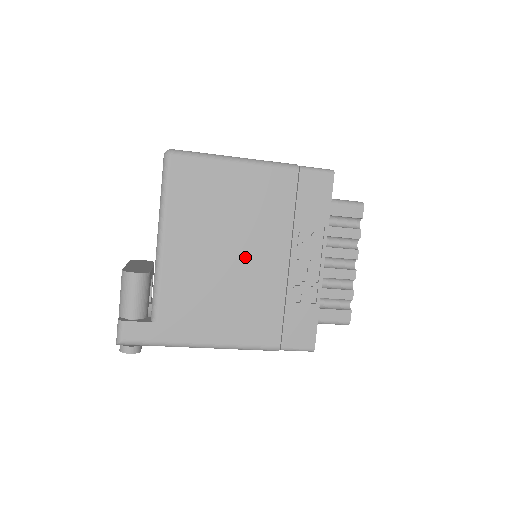
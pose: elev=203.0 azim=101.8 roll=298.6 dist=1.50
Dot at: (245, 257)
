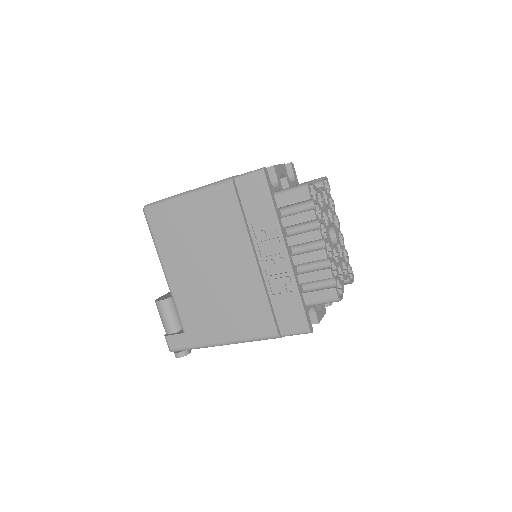
Dot at: (222, 268)
